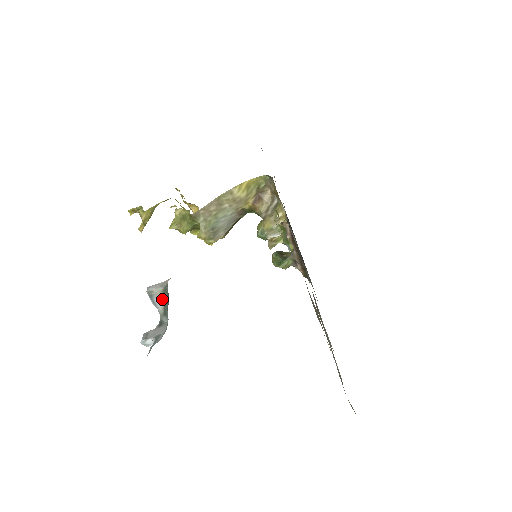
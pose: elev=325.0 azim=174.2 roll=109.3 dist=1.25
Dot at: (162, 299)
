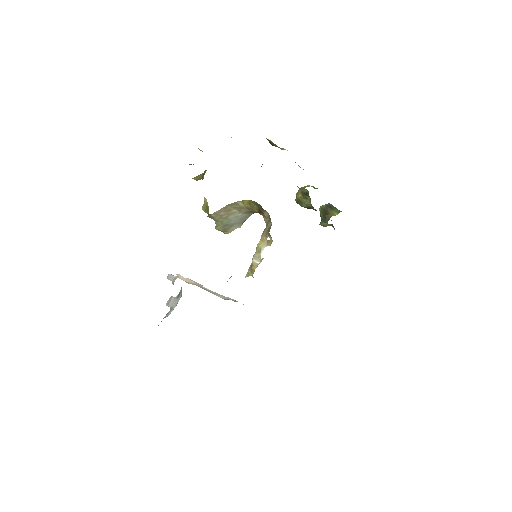
Dot at: occluded
